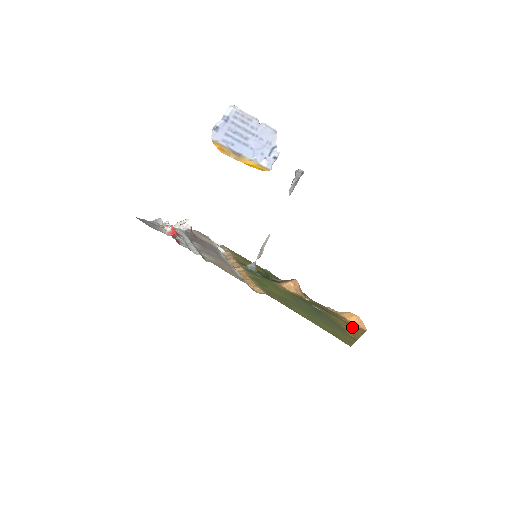
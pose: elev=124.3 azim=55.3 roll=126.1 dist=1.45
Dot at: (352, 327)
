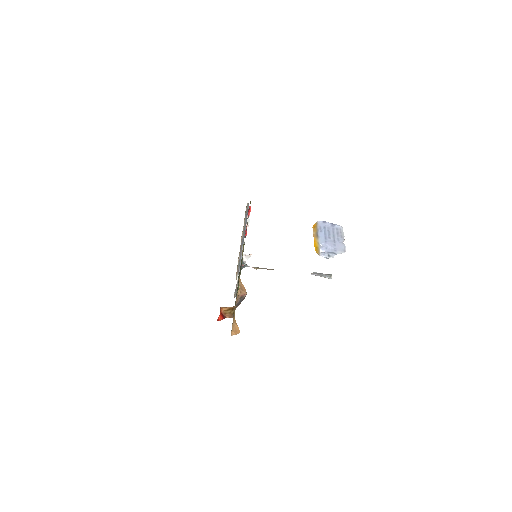
Dot at: occluded
